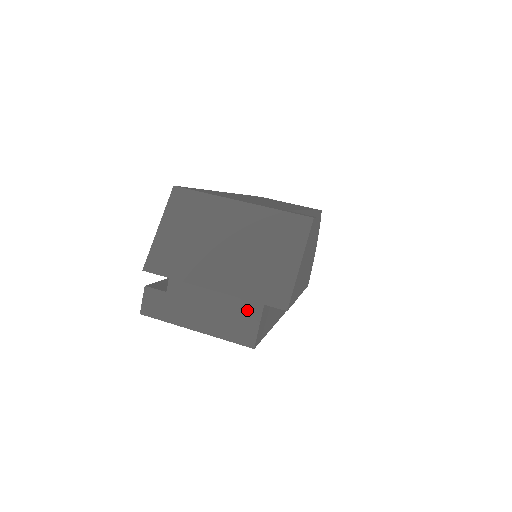
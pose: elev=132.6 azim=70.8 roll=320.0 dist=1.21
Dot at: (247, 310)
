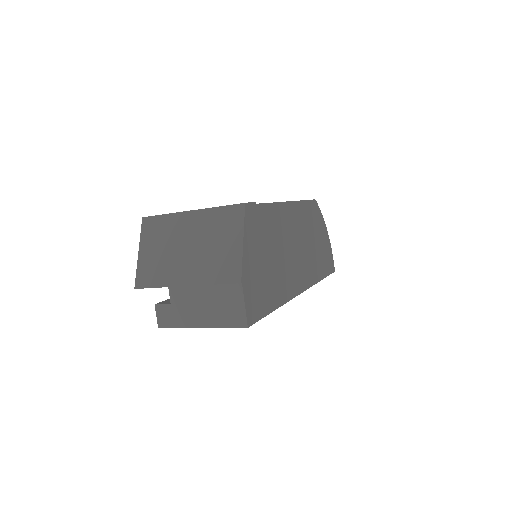
Dot at: (232, 297)
